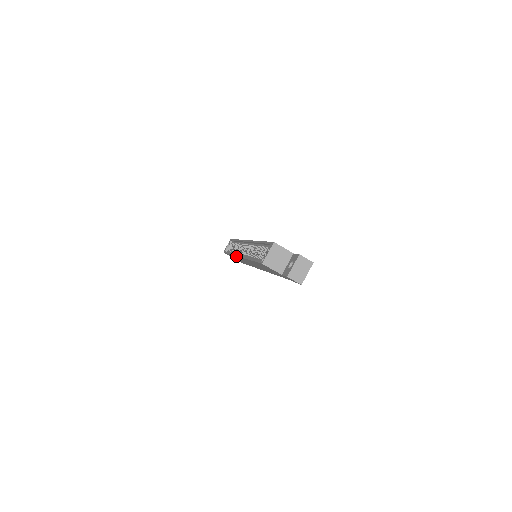
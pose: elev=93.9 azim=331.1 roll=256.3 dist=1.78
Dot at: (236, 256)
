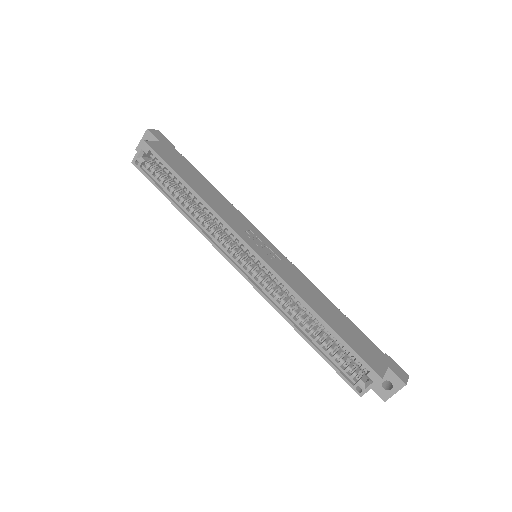
Dot at: (221, 253)
